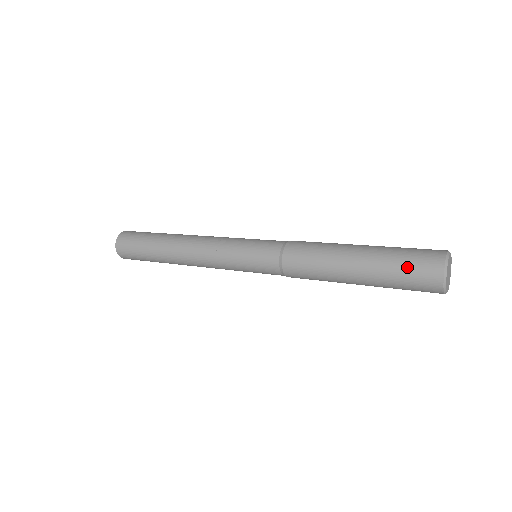
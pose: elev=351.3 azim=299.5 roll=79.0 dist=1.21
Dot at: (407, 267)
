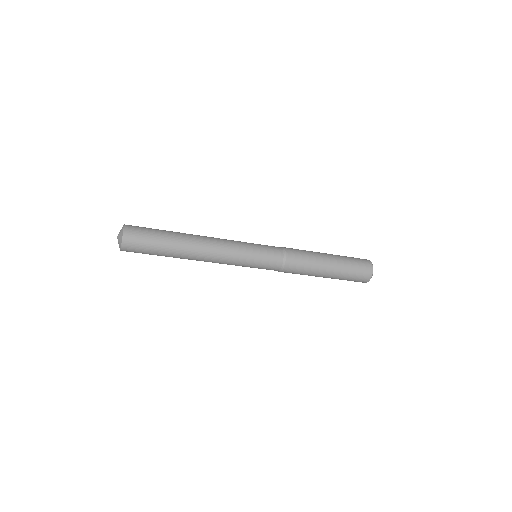
Dot at: (356, 272)
